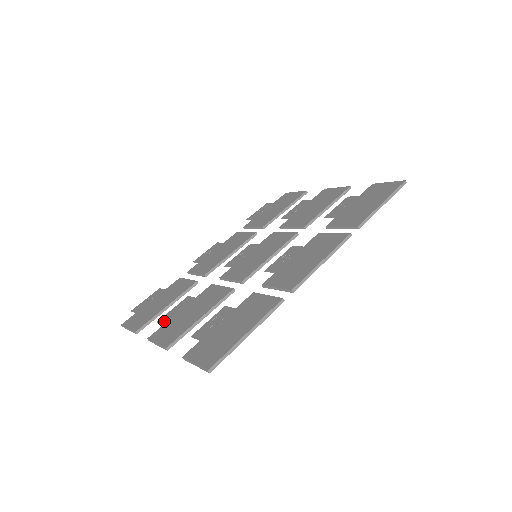
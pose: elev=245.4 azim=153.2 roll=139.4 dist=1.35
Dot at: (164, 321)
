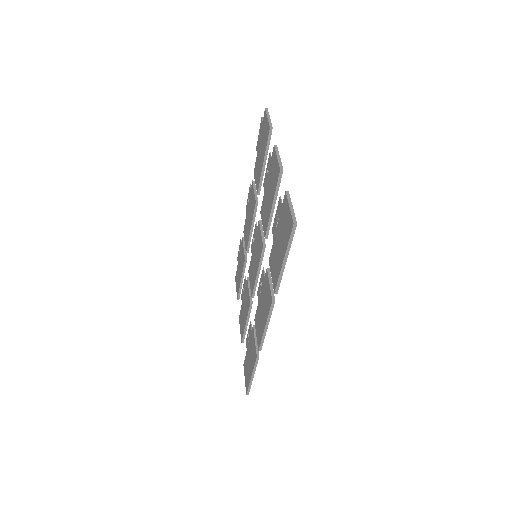
Dot at: occluded
